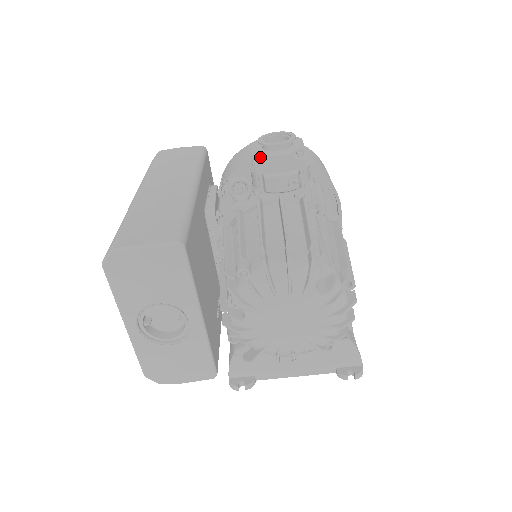
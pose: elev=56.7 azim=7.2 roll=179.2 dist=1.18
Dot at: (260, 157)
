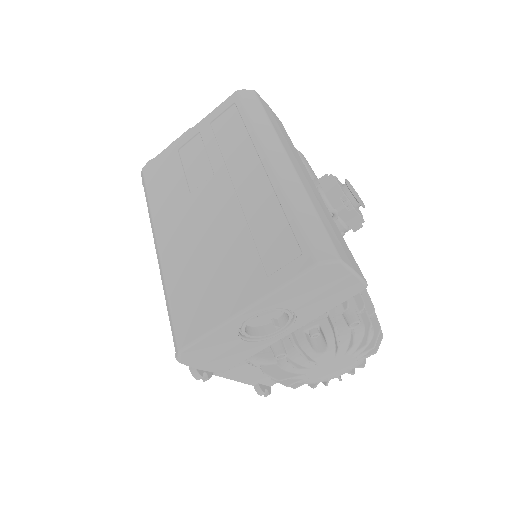
Dot at: (350, 204)
